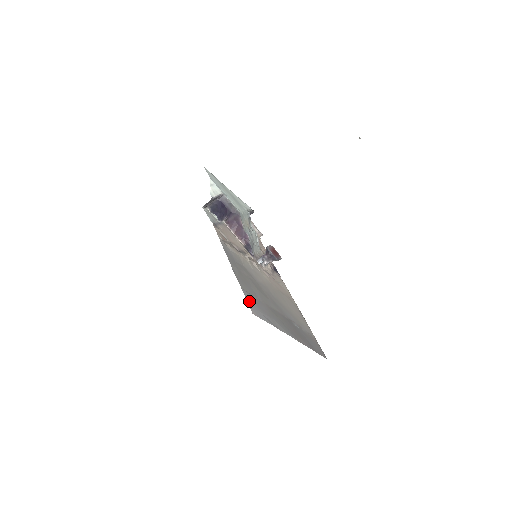
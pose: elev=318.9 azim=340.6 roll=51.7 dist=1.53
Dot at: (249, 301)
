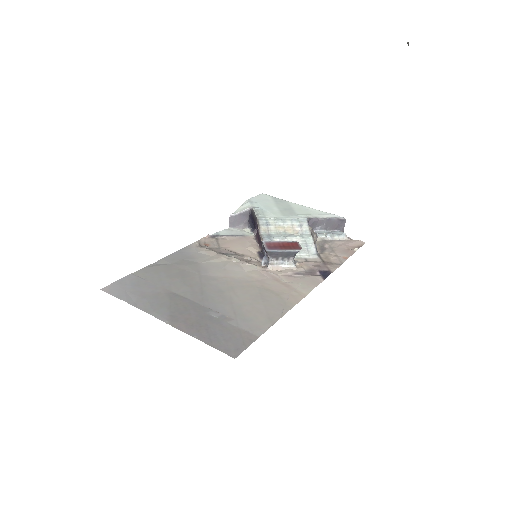
Dot at: (121, 282)
